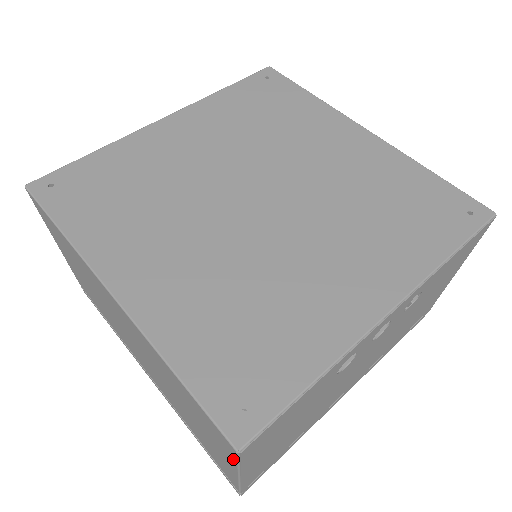
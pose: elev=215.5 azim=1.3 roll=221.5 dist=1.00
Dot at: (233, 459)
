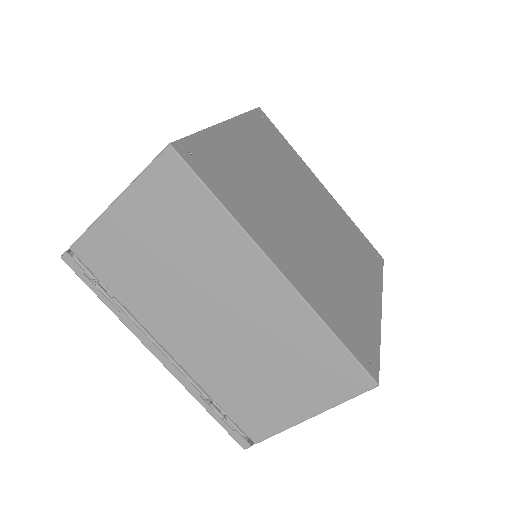
Dot at: (345, 397)
